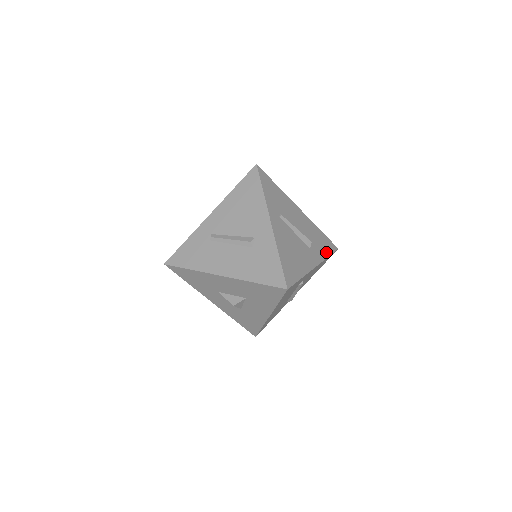
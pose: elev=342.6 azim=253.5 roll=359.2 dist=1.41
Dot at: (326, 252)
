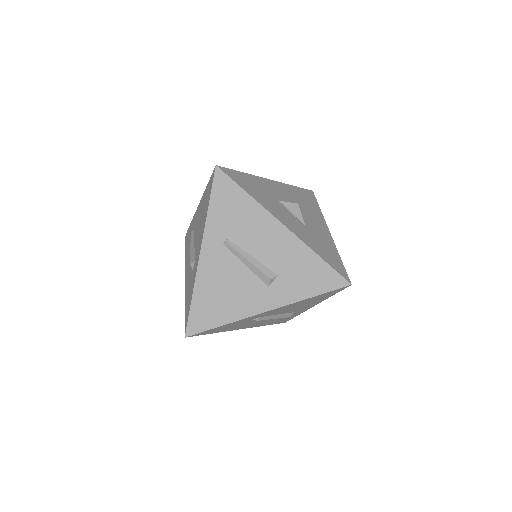
Dot at: (309, 291)
